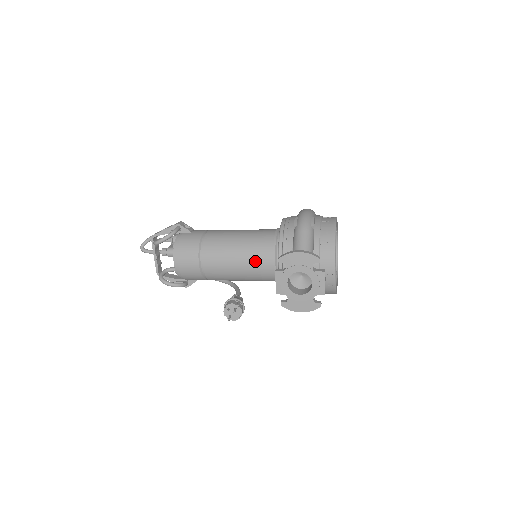
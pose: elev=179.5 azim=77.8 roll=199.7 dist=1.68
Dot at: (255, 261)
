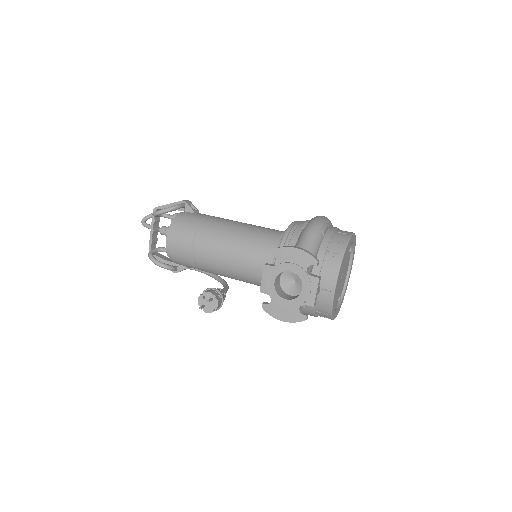
Dot at: (251, 257)
